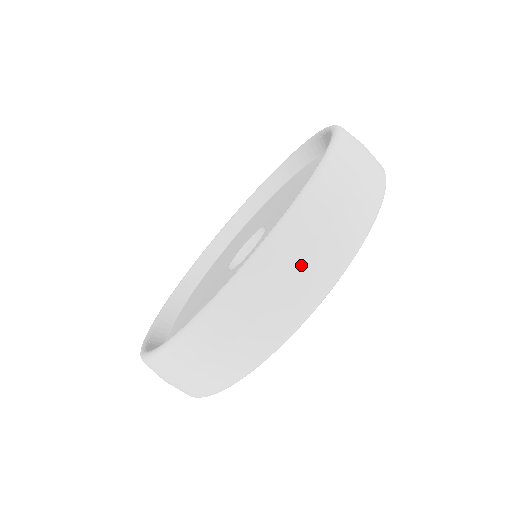
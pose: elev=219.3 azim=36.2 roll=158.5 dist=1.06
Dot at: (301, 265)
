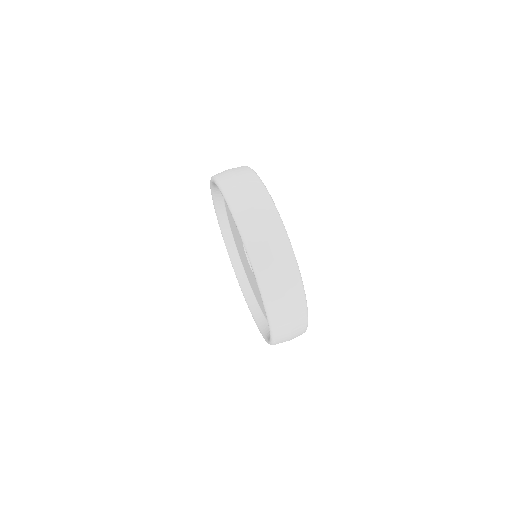
Dot at: (278, 272)
